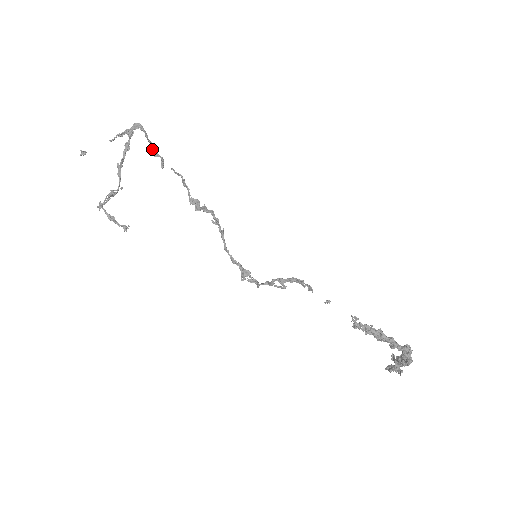
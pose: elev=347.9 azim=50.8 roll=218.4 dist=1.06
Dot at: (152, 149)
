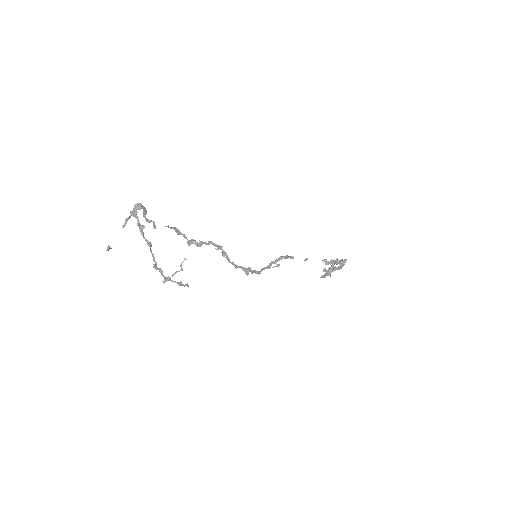
Dot at: (146, 218)
